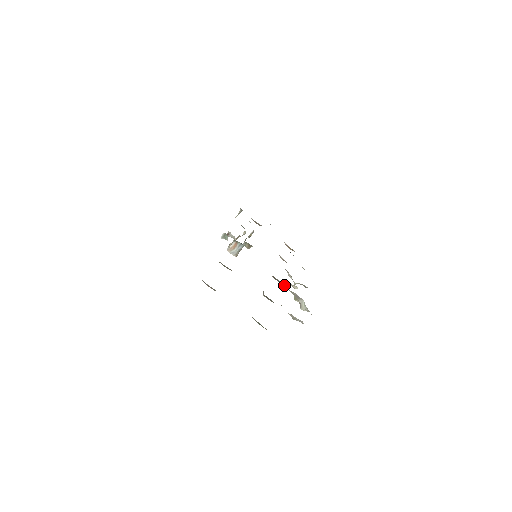
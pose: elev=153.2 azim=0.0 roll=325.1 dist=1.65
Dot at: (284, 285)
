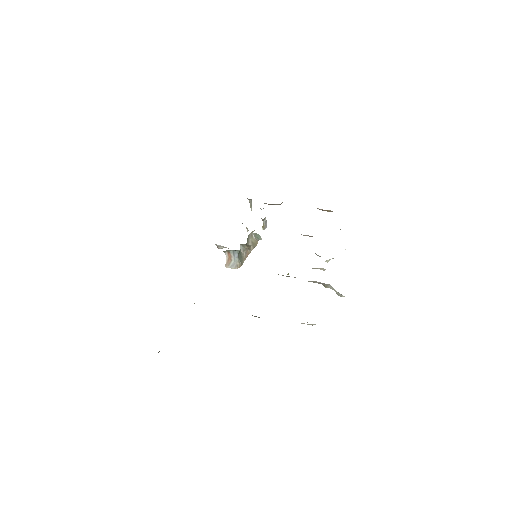
Dot at: occluded
